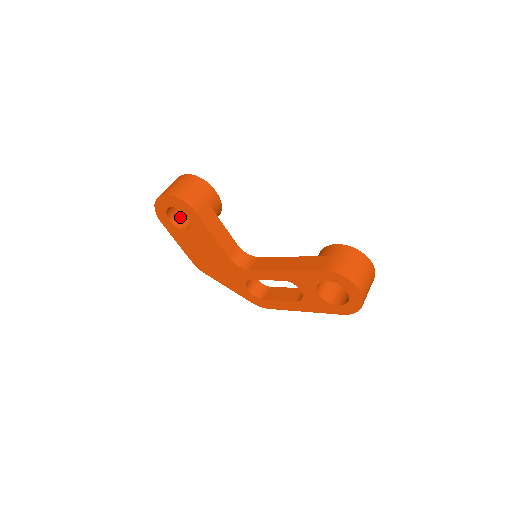
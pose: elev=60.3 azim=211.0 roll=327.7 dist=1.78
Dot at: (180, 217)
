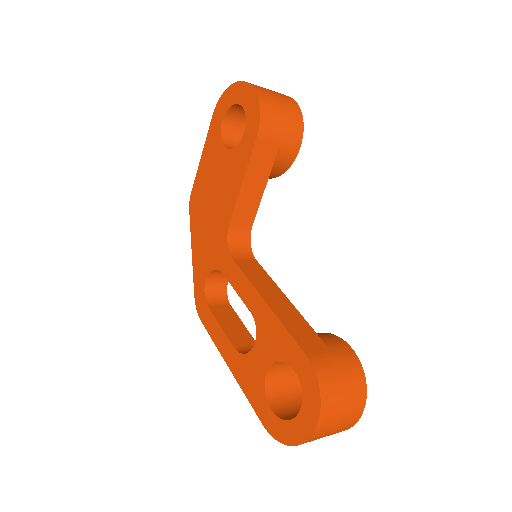
Dot at: (236, 132)
